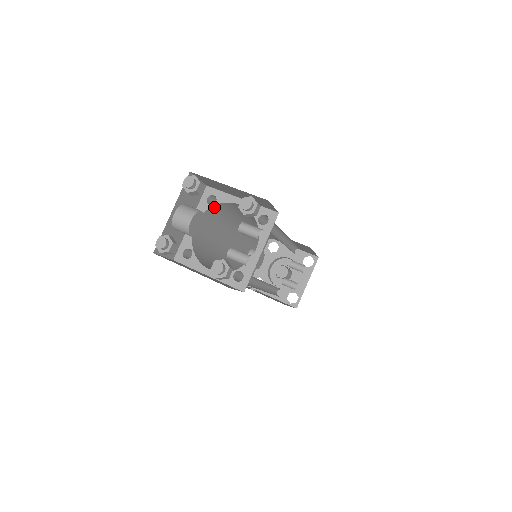
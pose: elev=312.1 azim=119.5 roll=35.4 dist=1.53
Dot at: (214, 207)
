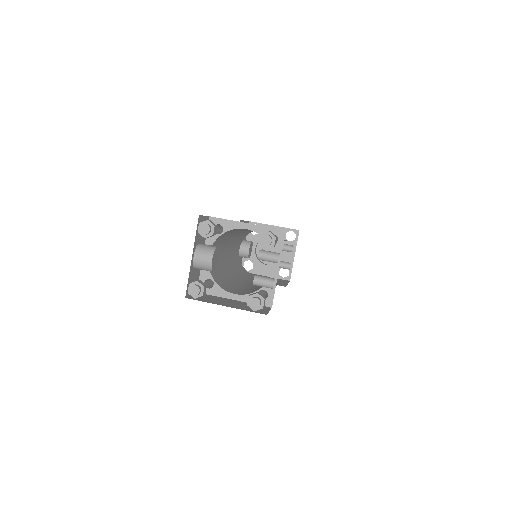
Dot at: (222, 235)
